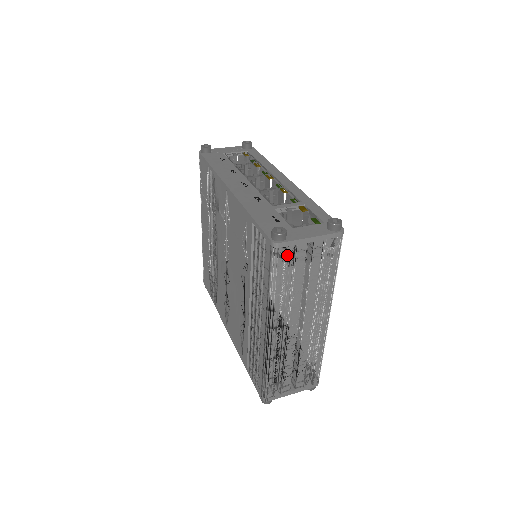
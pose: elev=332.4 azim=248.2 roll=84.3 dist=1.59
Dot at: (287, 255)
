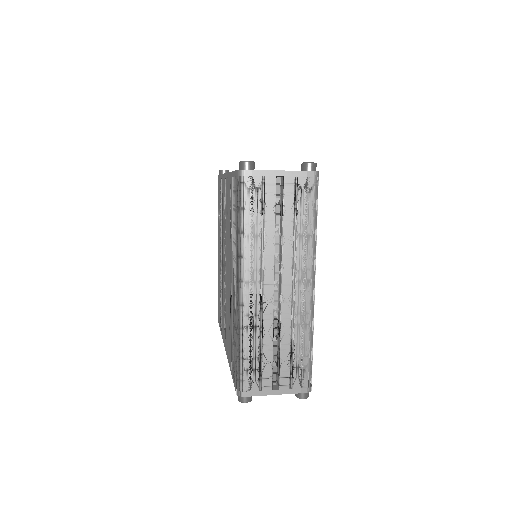
Dot at: (254, 187)
